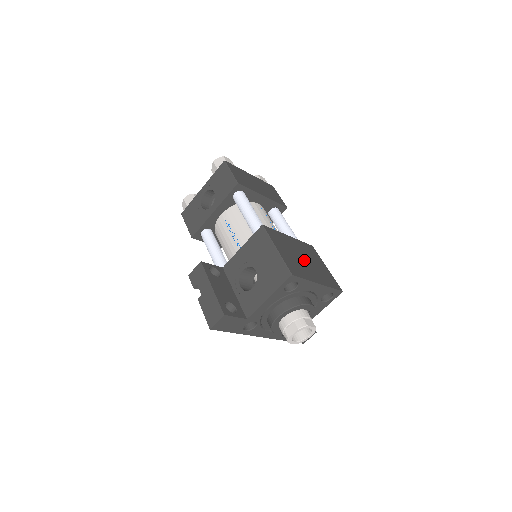
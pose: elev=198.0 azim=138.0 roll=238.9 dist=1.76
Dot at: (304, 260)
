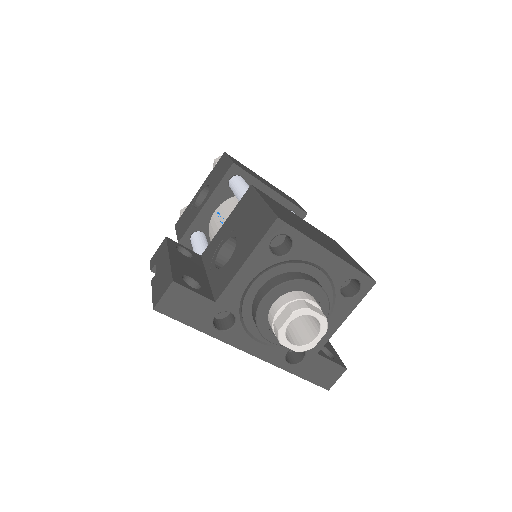
Dot at: (312, 232)
